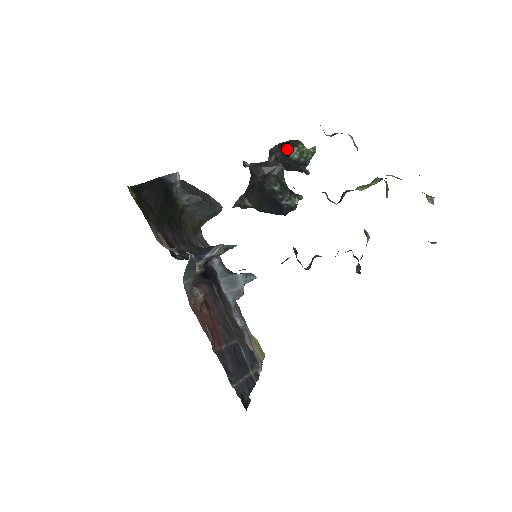
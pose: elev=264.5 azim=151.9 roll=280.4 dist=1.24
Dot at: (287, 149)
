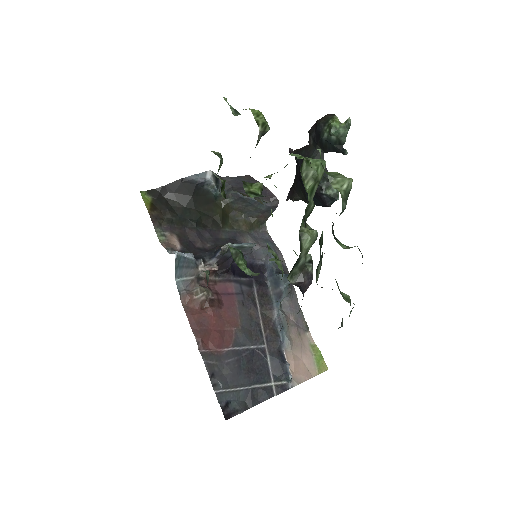
Dot at: (318, 127)
